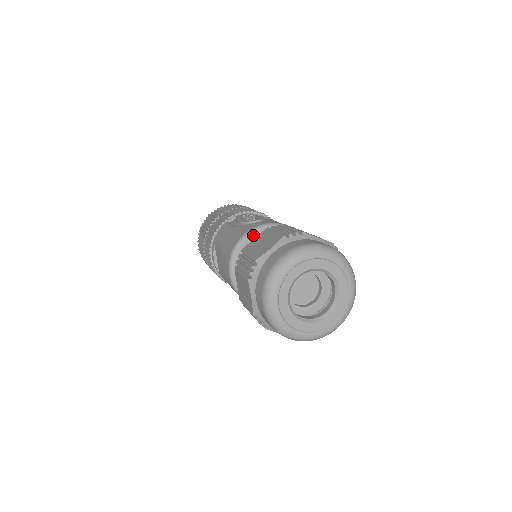
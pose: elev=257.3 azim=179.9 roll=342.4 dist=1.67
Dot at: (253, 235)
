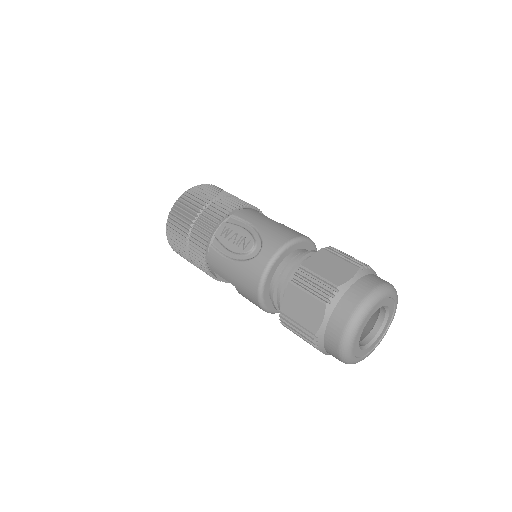
Dot at: (268, 277)
